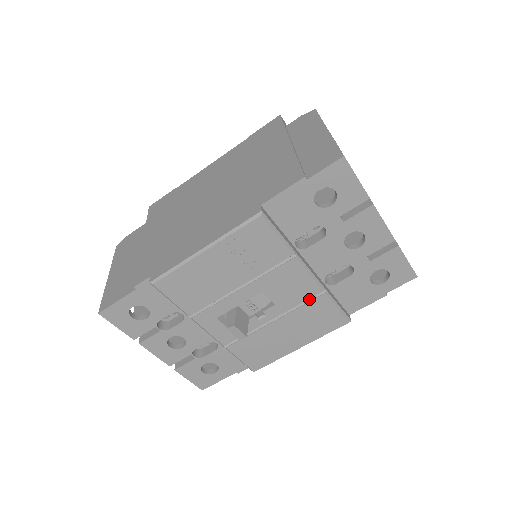
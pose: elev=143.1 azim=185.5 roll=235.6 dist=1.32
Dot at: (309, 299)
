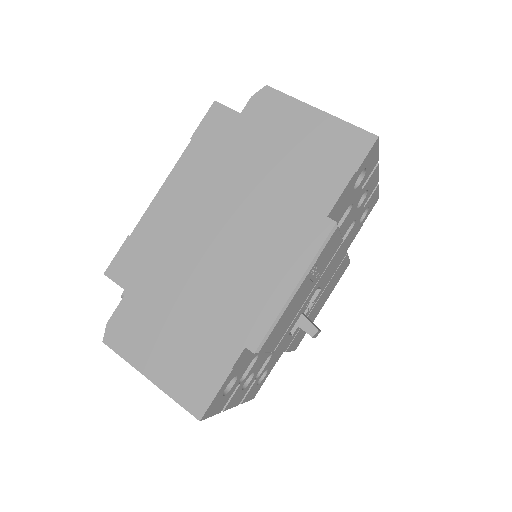
Dot at: occluded
